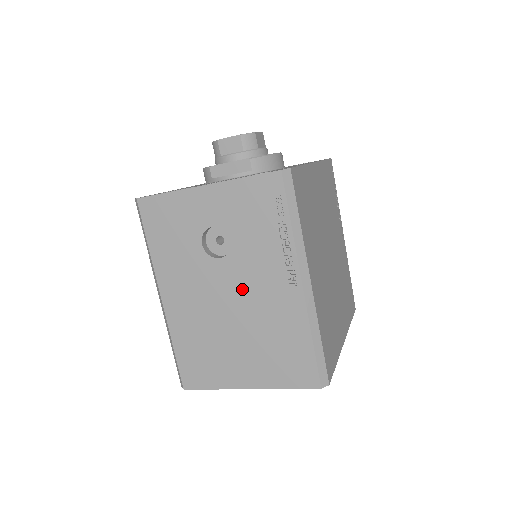
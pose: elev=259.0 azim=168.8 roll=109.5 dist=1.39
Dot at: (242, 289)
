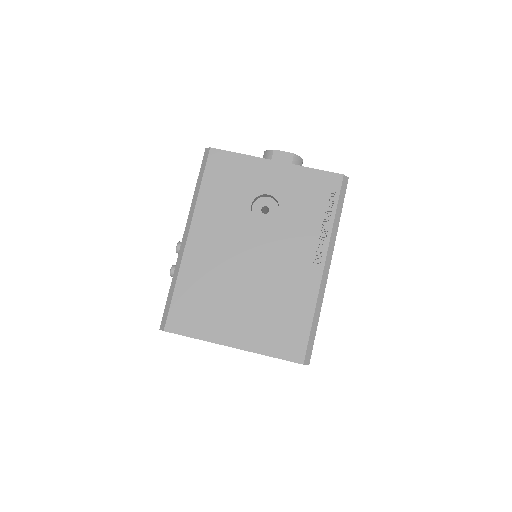
Dot at: (270, 254)
